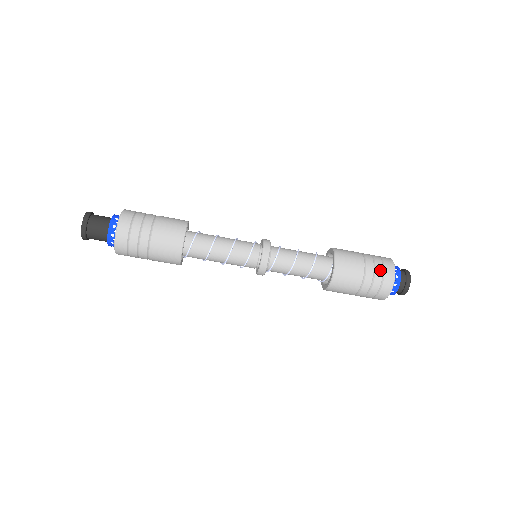
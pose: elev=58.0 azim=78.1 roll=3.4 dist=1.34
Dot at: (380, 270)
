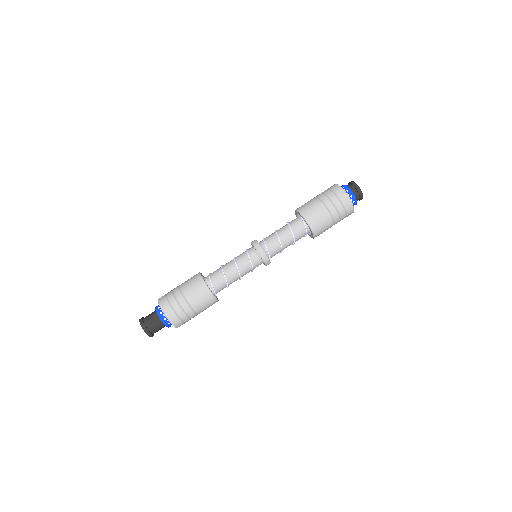
Dot at: (328, 191)
